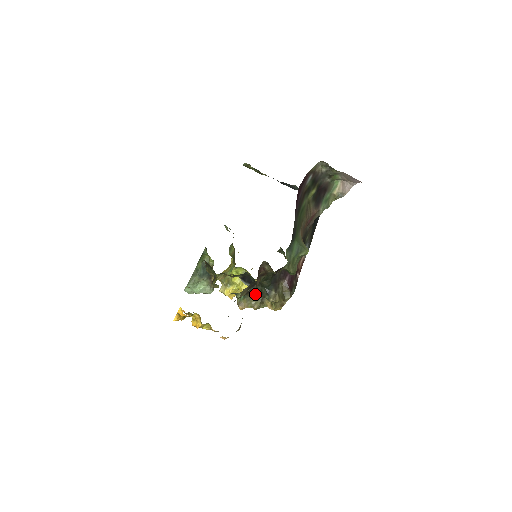
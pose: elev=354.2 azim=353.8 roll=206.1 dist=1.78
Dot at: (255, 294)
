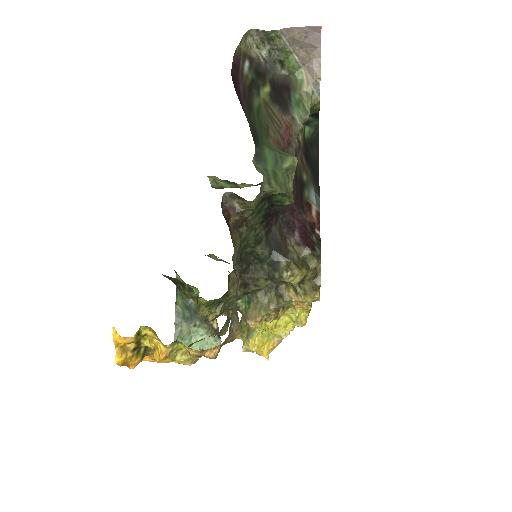
Dot at: (259, 283)
